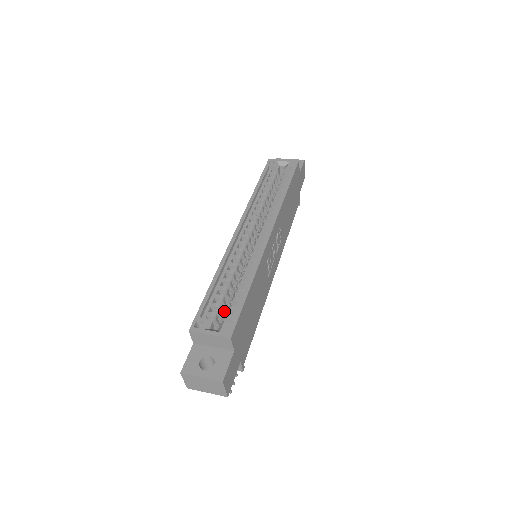
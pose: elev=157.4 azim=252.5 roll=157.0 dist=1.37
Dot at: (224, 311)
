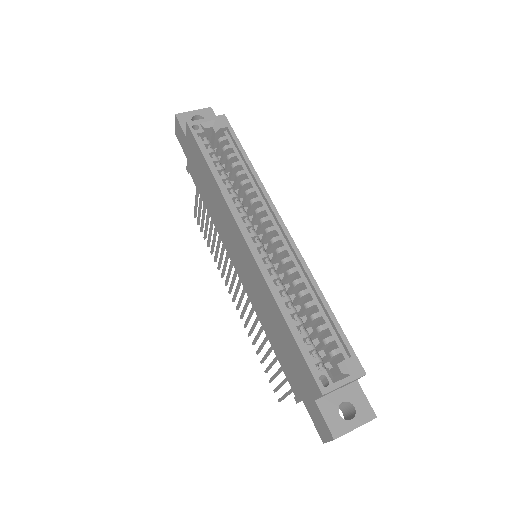
Dot at: occluded
